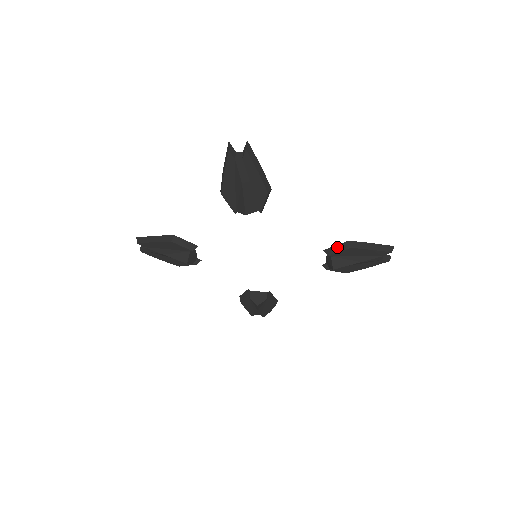
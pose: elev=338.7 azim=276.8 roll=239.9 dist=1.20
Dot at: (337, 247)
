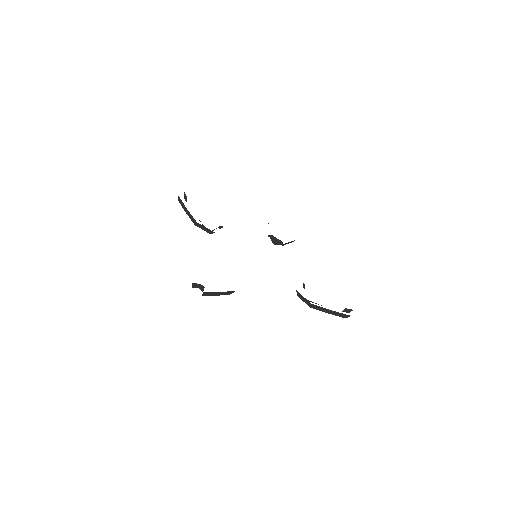
Dot at: (303, 298)
